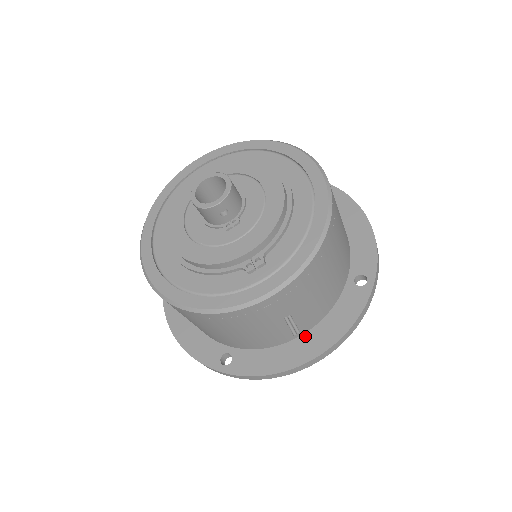
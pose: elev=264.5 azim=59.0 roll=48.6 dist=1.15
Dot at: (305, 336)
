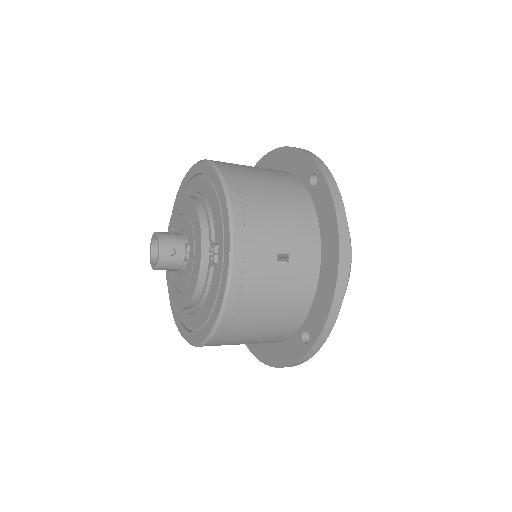
Dot at: (322, 256)
